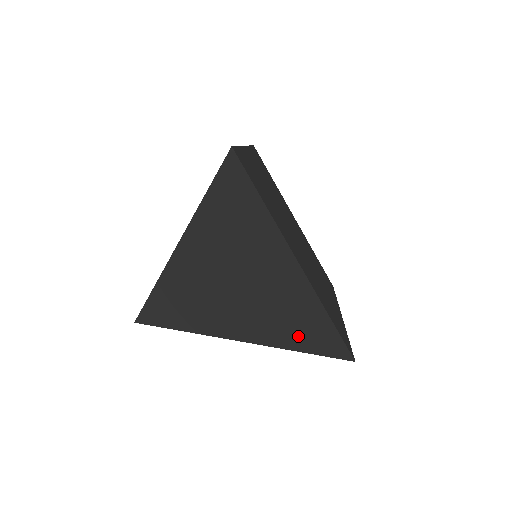
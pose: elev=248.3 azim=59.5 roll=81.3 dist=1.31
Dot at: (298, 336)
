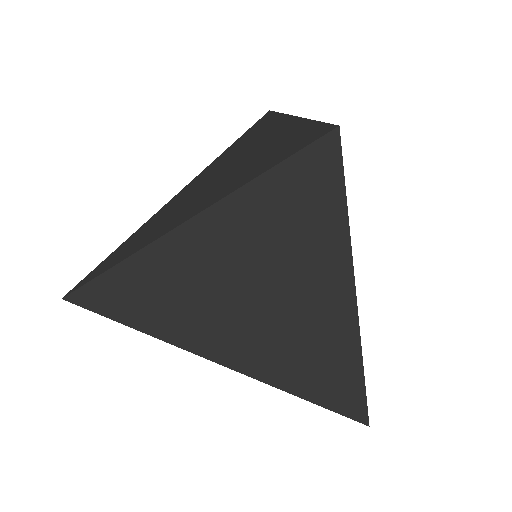
Dot at: (308, 381)
